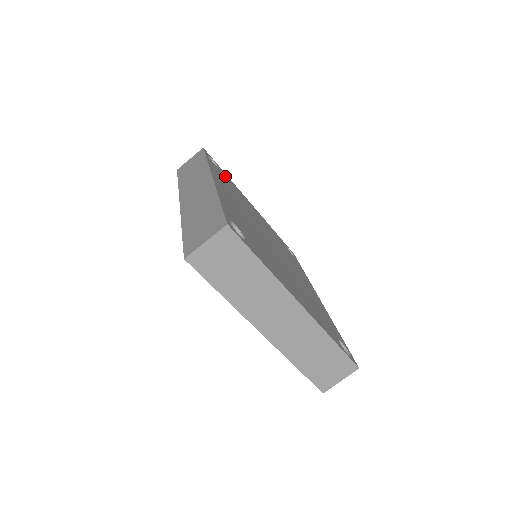
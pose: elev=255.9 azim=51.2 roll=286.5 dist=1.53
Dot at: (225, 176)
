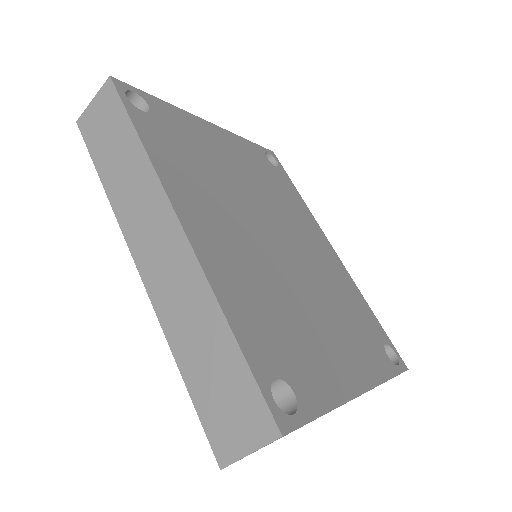
Dot at: (166, 119)
